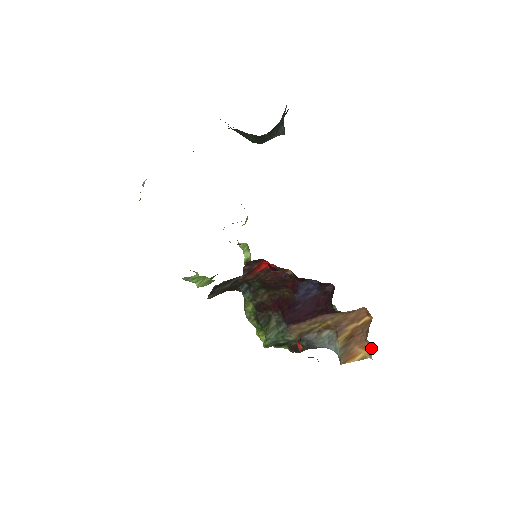
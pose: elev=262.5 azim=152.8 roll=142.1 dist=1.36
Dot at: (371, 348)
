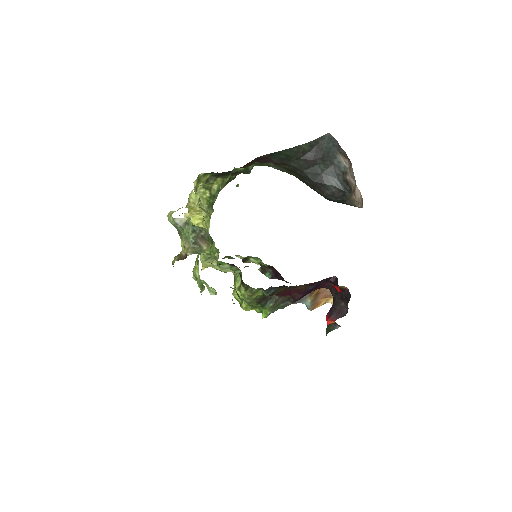
Dot at: (331, 298)
